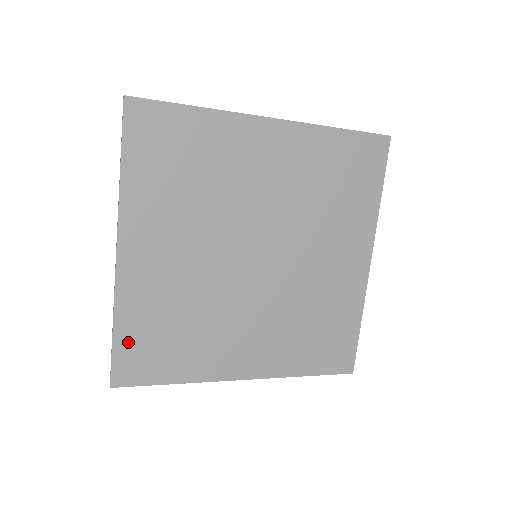
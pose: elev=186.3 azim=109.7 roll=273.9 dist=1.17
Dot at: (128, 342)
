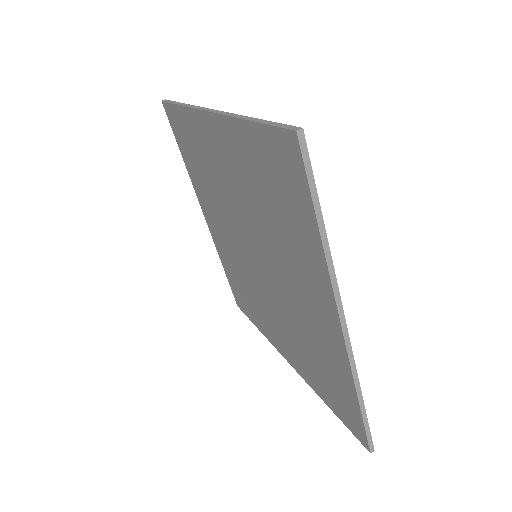
Dot at: occluded
